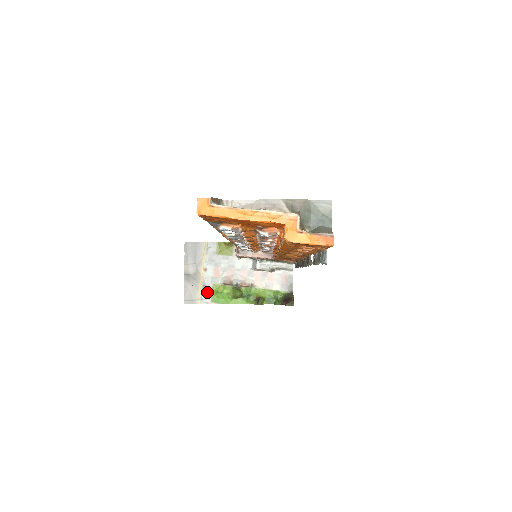
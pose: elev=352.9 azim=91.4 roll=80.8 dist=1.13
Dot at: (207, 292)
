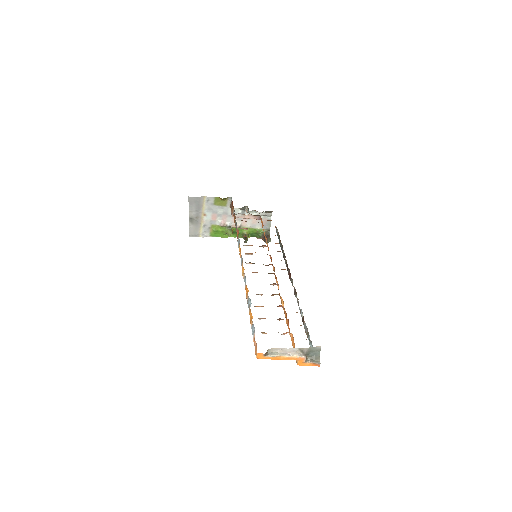
Dot at: (207, 230)
